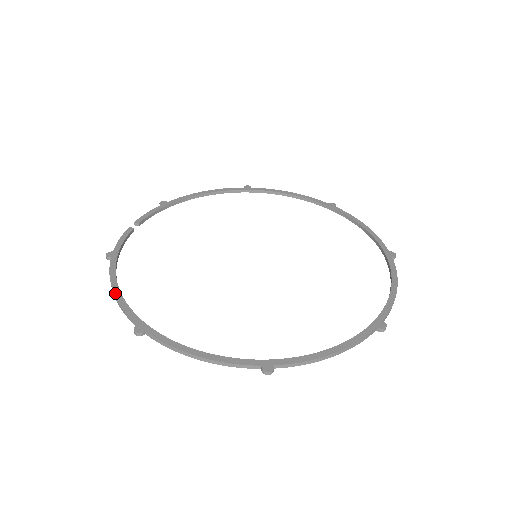
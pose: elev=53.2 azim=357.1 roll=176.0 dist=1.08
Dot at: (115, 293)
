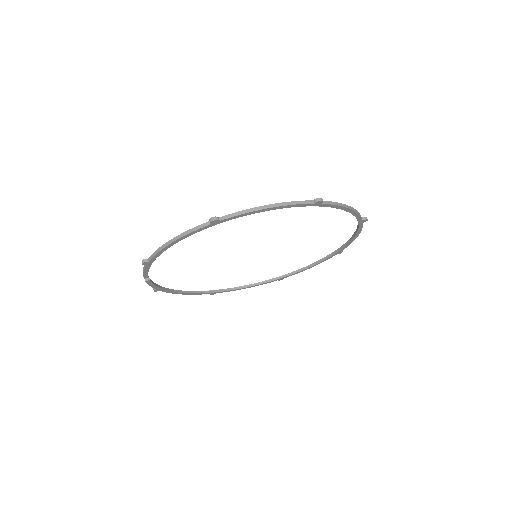
Dot at: (174, 238)
